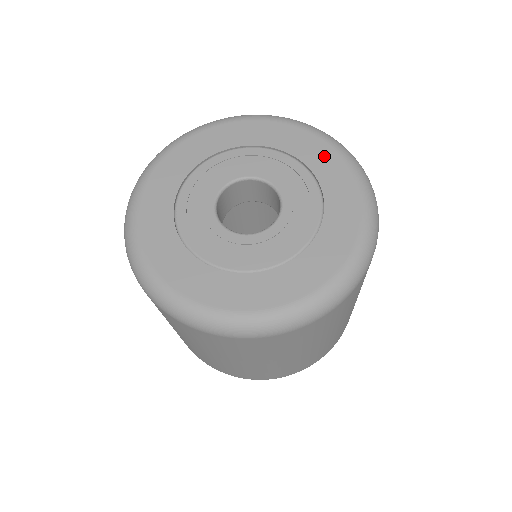
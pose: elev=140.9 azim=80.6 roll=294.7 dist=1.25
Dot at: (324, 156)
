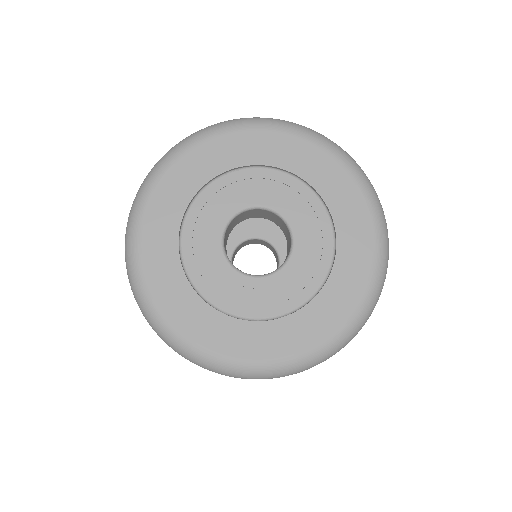
Dot at: (328, 171)
